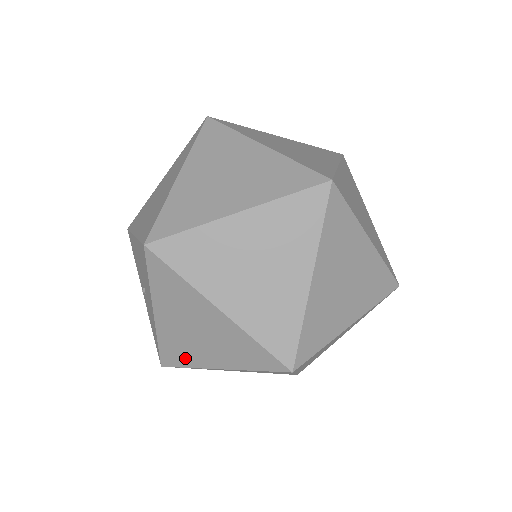
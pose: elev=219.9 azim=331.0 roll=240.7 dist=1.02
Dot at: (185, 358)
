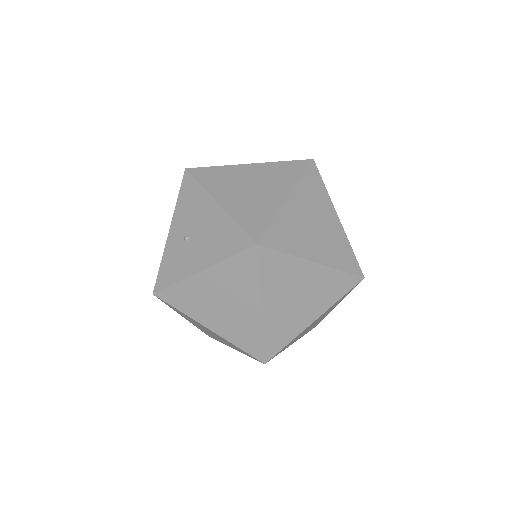
Dot at: (187, 306)
